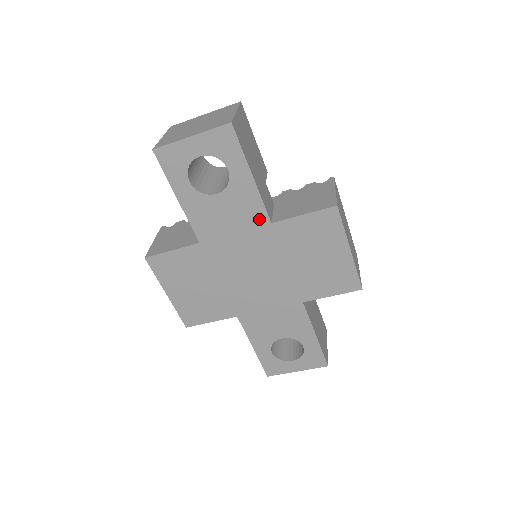
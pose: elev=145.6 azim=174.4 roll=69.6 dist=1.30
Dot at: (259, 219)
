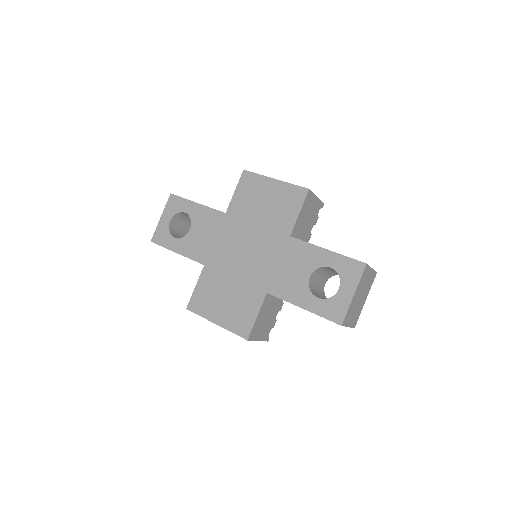
Dot at: (218, 218)
